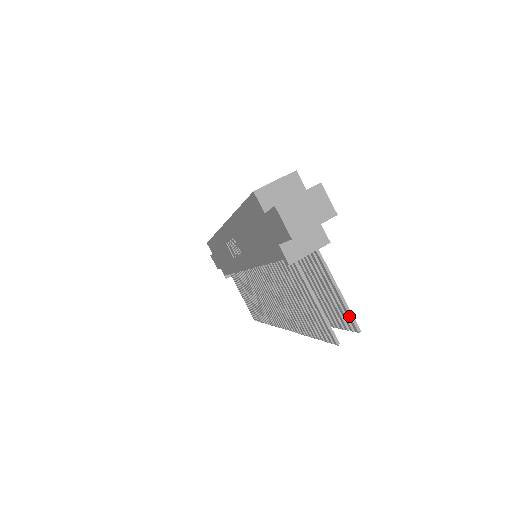
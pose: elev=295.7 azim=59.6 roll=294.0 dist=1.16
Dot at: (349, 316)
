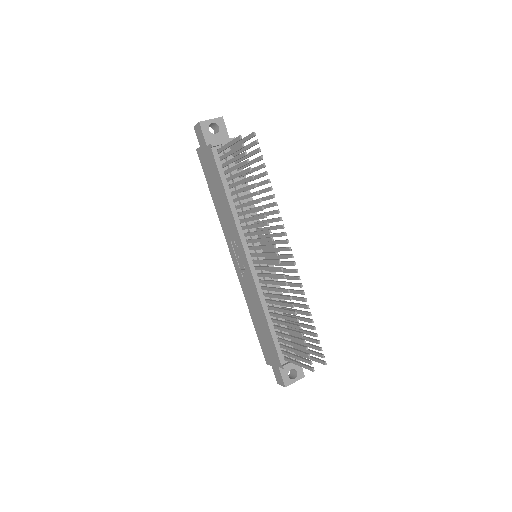
Dot at: (249, 136)
